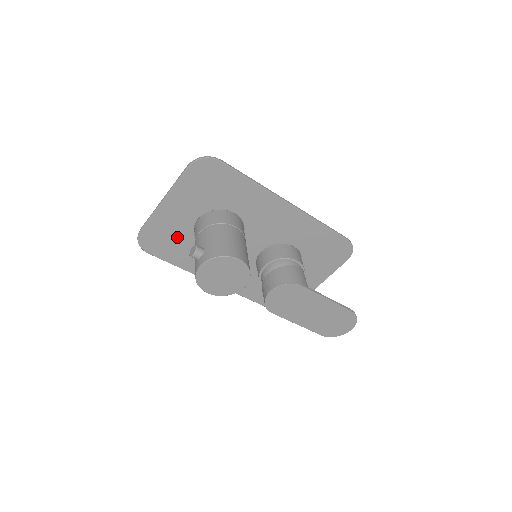
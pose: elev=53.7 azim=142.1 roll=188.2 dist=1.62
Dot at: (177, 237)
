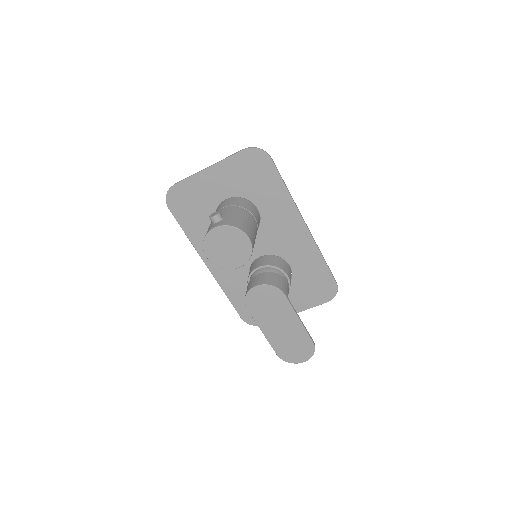
Dot at: (200, 206)
